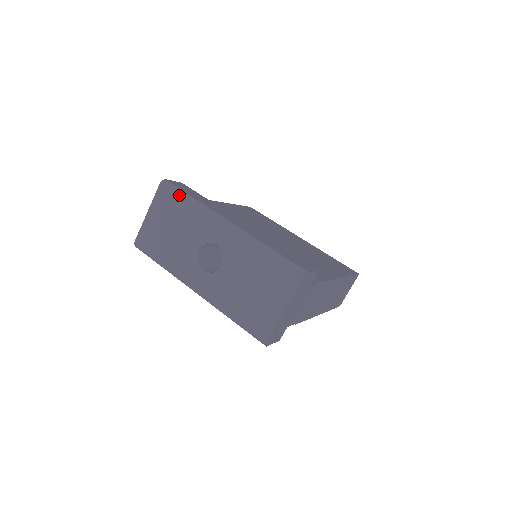
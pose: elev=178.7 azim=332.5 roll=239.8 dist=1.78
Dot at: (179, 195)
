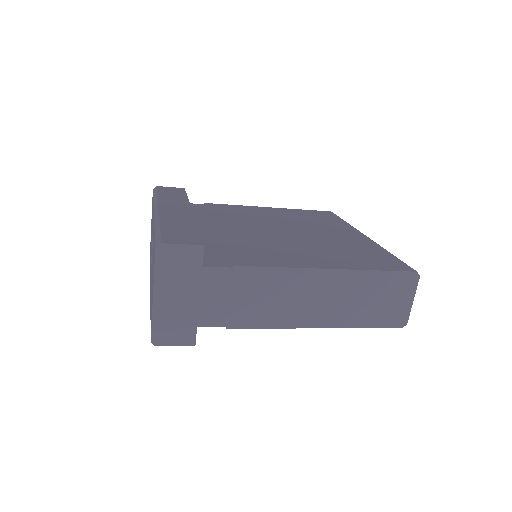
Dot at: occluded
